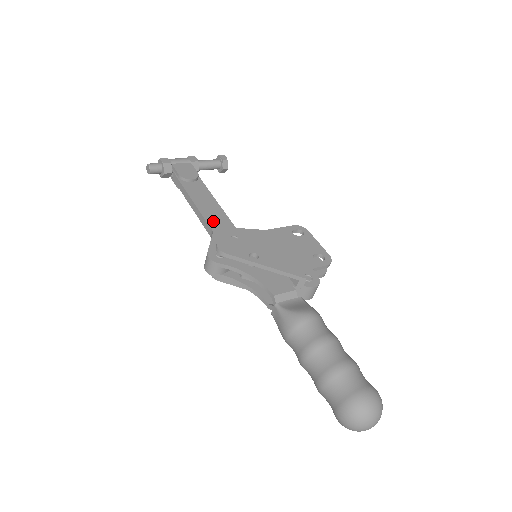
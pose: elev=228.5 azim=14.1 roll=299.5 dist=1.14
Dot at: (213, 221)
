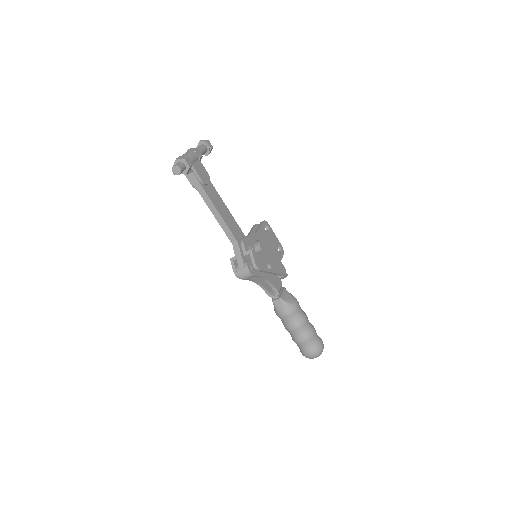
Dot at: (234, 231)
